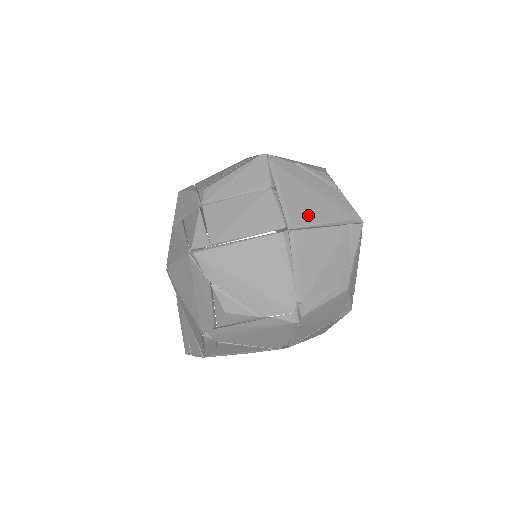
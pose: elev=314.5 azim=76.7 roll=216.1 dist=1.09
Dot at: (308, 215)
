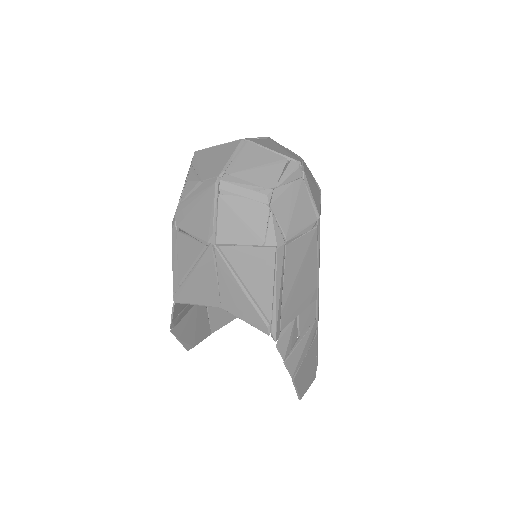
Dot at: (265, 145)
